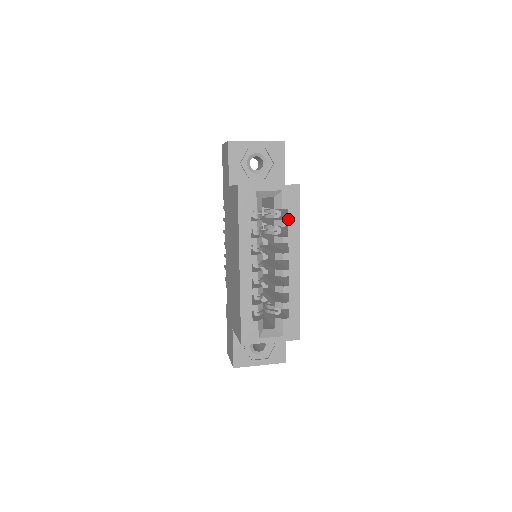
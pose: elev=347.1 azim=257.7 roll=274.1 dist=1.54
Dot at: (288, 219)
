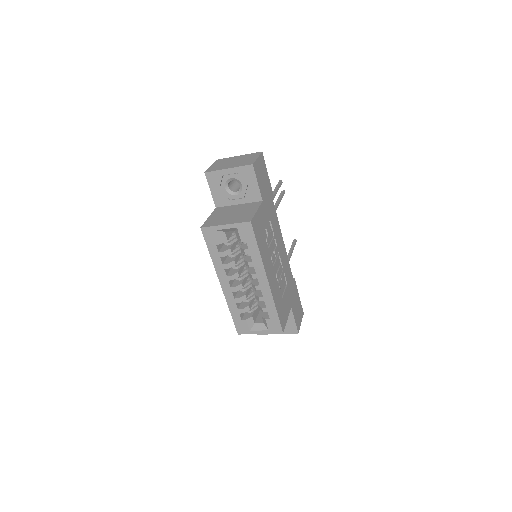
Dot at: (248, 249)
